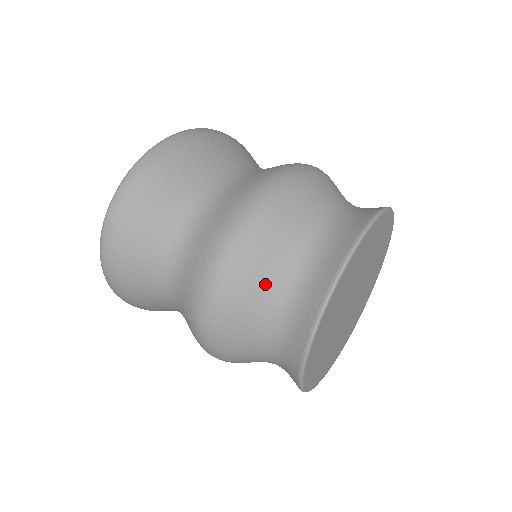
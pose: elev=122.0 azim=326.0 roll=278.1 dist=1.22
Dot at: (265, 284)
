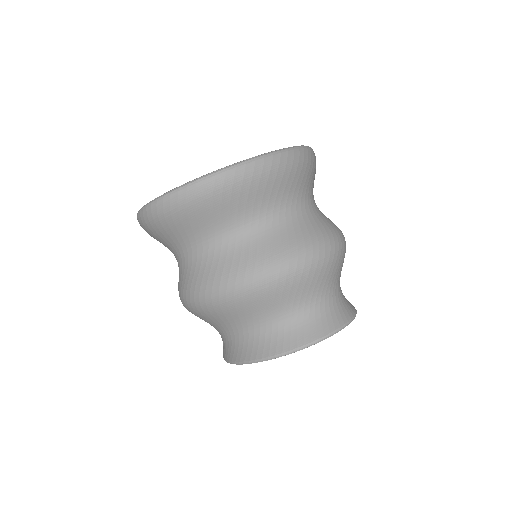
Dot at: (224, 322)
